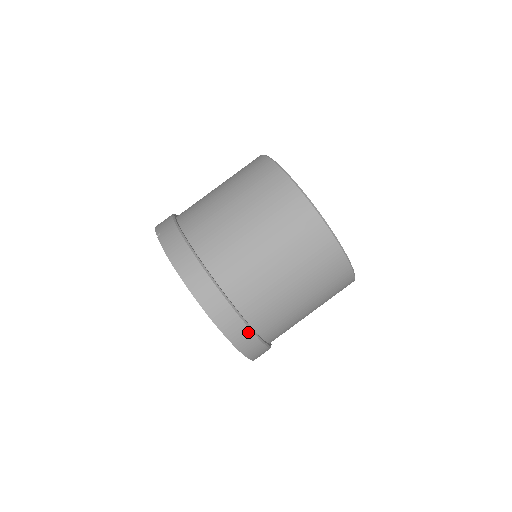
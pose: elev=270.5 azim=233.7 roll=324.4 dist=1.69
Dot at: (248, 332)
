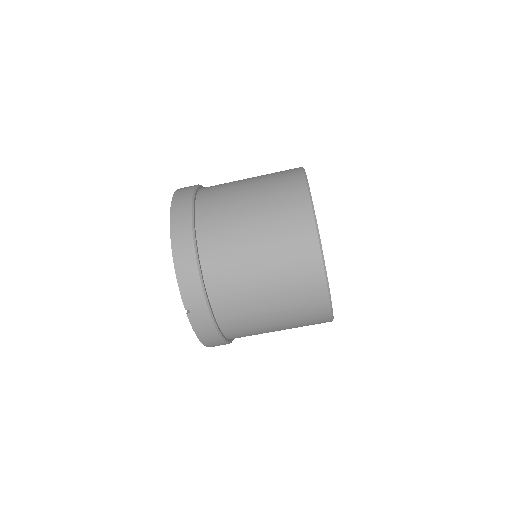
Dot at: occluded
